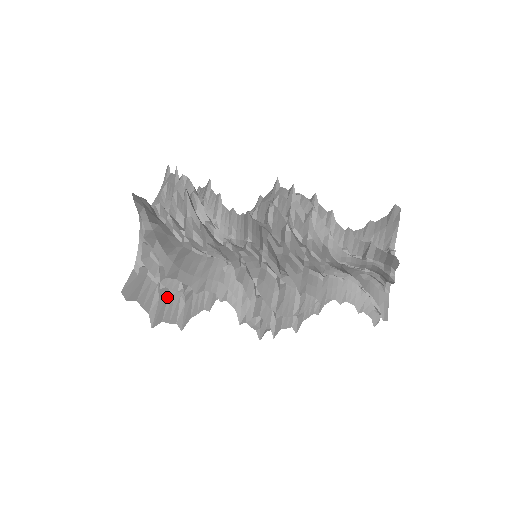
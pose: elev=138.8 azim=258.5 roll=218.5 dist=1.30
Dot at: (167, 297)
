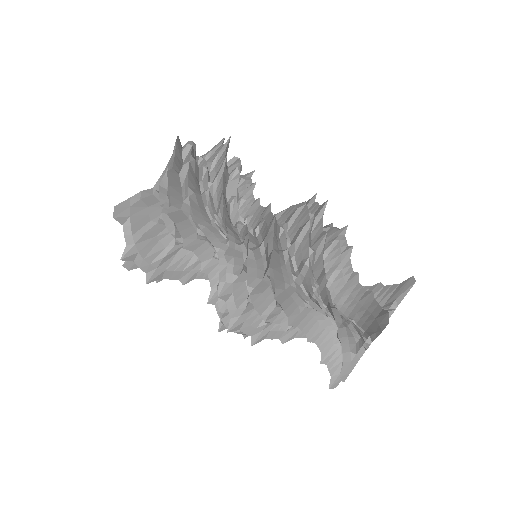
Dot at: occluded
